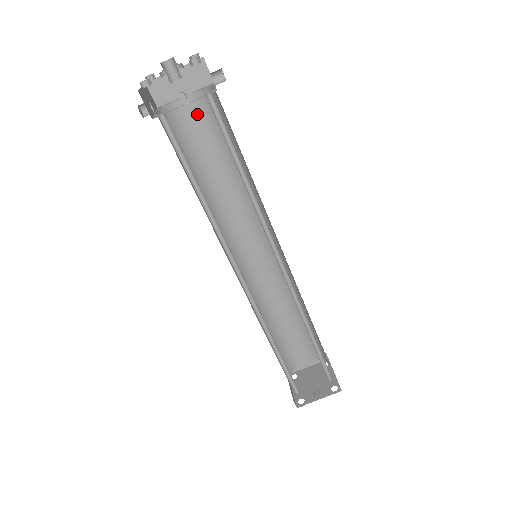
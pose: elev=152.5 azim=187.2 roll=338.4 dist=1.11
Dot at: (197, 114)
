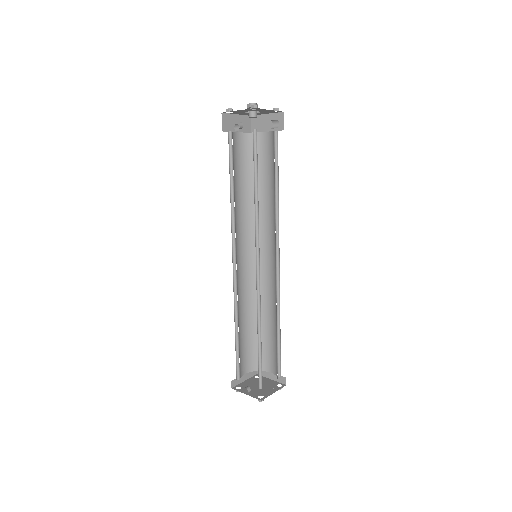
Dot at: (268, 146)
